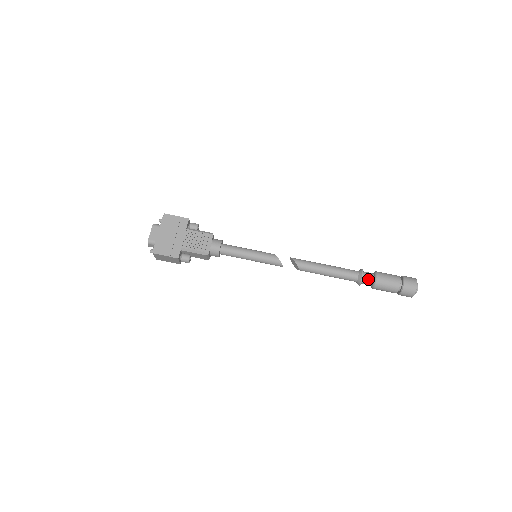
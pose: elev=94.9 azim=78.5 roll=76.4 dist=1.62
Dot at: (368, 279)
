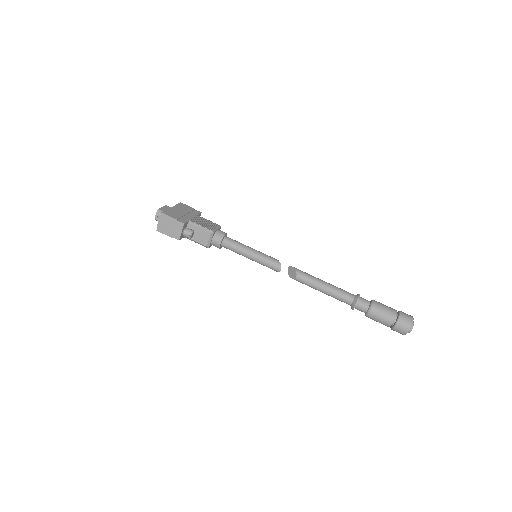
Dot at: (364, 301)
